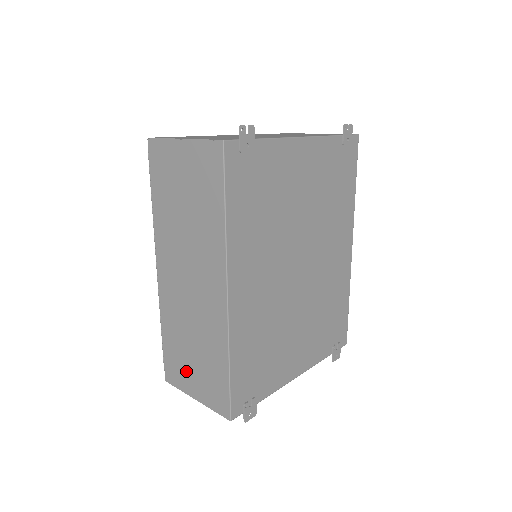
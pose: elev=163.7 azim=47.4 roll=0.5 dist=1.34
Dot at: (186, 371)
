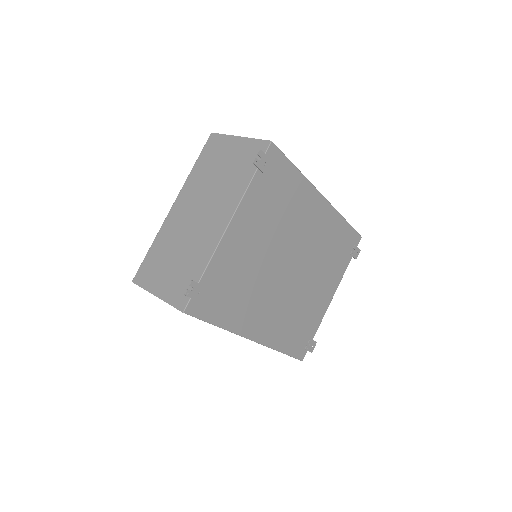
Dot at: occluded
